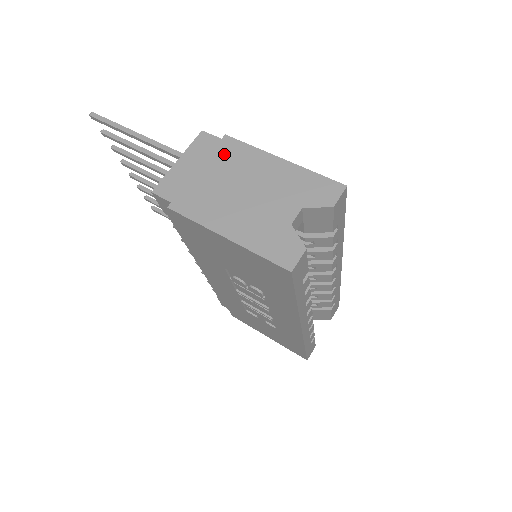
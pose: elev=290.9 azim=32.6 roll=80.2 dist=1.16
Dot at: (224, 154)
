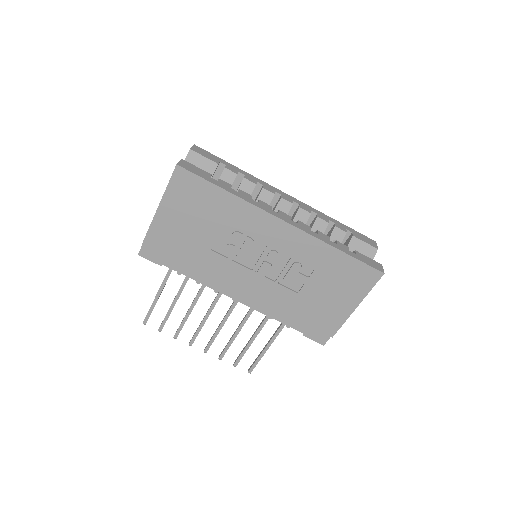
Dot at: occluded
